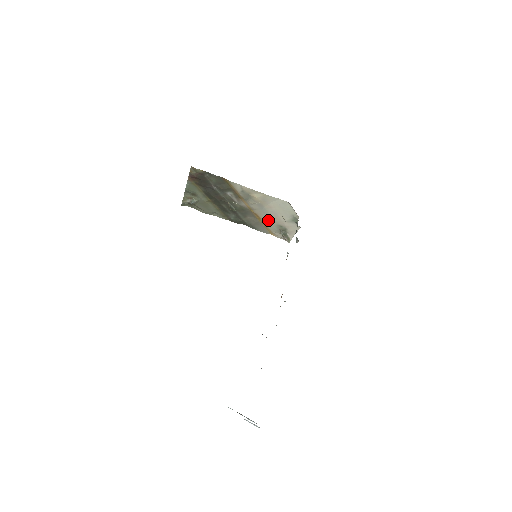
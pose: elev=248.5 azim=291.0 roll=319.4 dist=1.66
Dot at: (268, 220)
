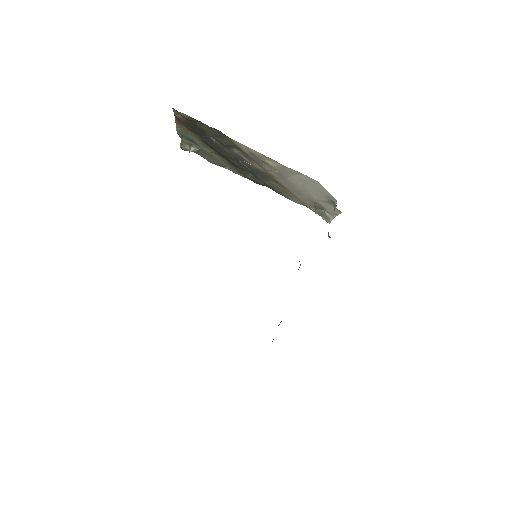
Dot at: (296, 192)
